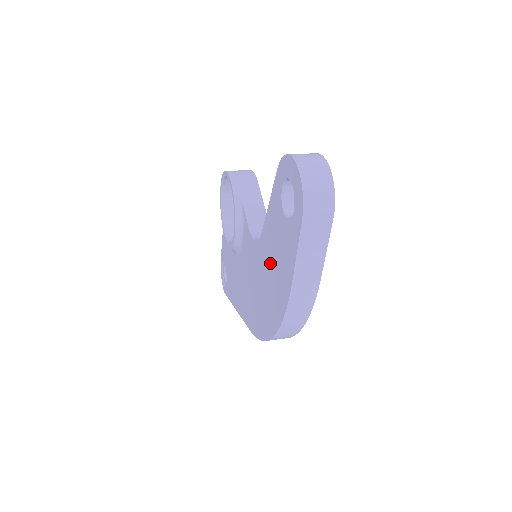
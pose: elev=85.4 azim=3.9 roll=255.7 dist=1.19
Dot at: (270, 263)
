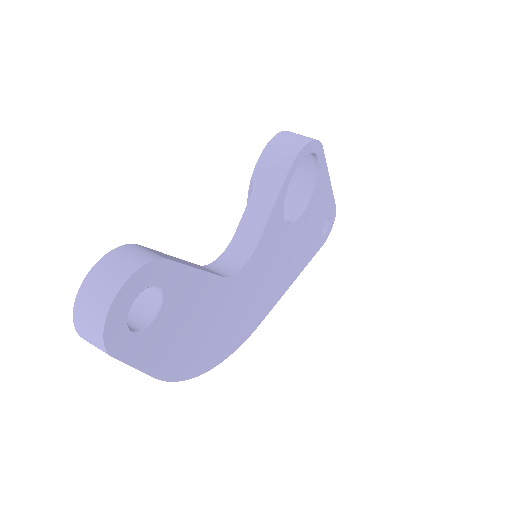
Dot at: occluded
